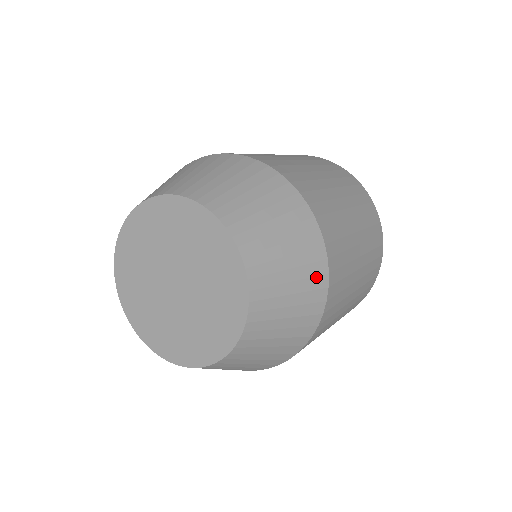
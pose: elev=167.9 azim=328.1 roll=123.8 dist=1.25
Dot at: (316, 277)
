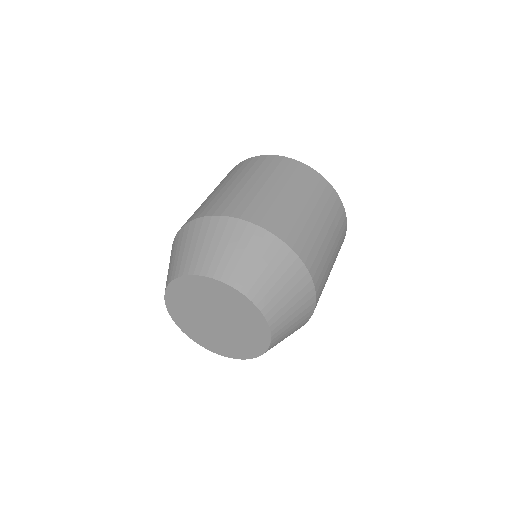
Dot at: (308, 307)
